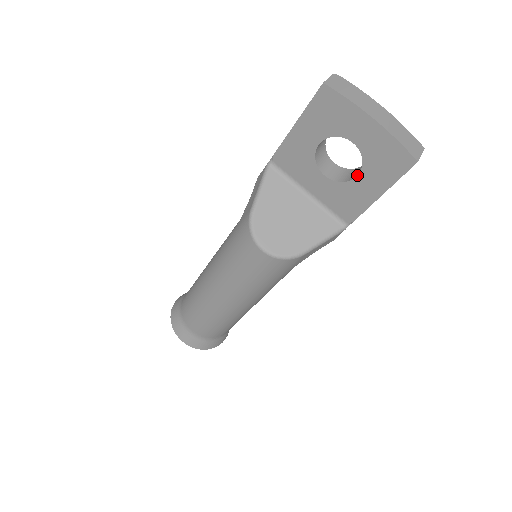
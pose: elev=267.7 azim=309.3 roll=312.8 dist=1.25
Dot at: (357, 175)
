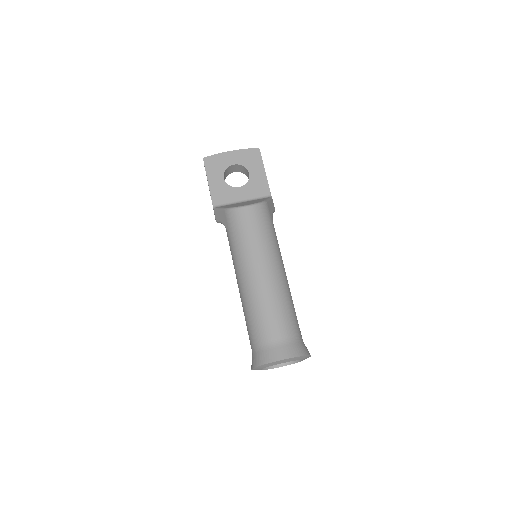
Dot at: (249, 173)
